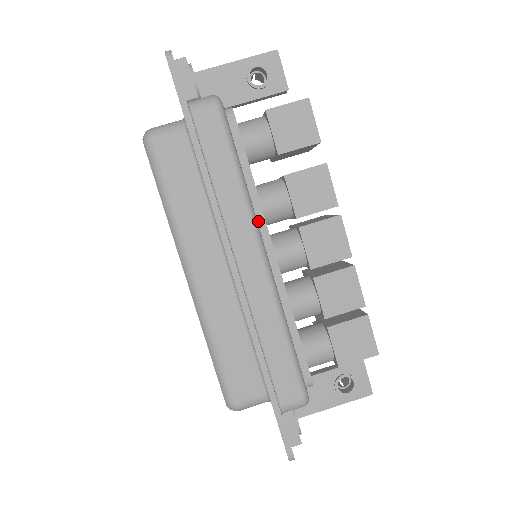
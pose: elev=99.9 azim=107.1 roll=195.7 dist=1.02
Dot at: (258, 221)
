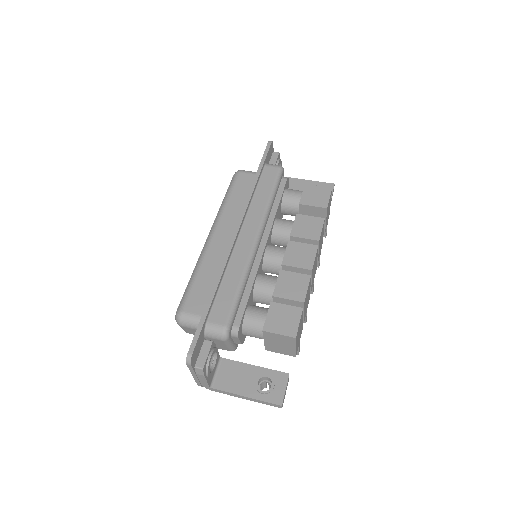
Dot at: (267, 226)
